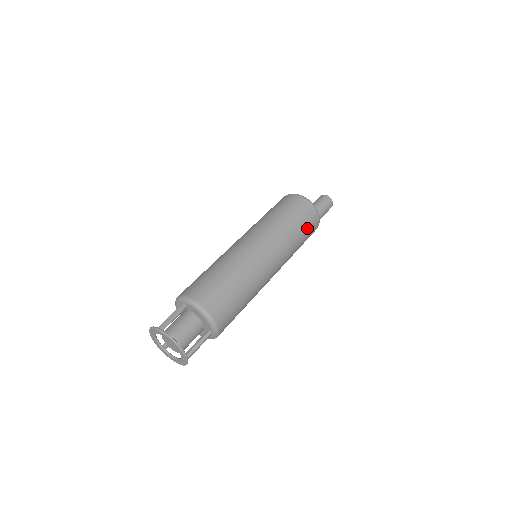
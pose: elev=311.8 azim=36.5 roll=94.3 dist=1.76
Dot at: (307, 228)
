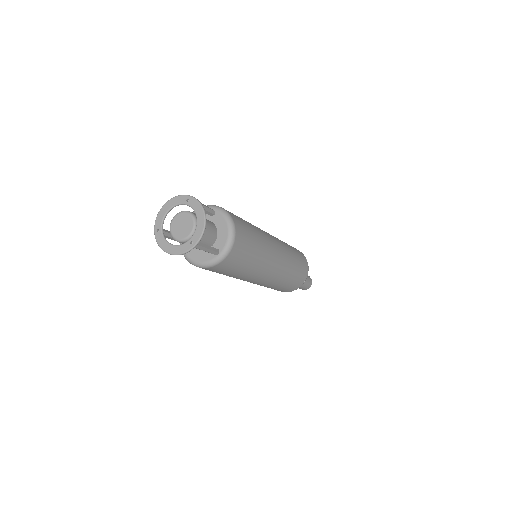
Dot at: (299, 275)
